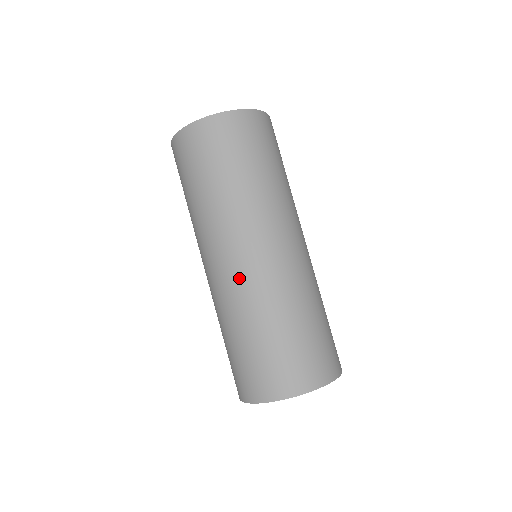
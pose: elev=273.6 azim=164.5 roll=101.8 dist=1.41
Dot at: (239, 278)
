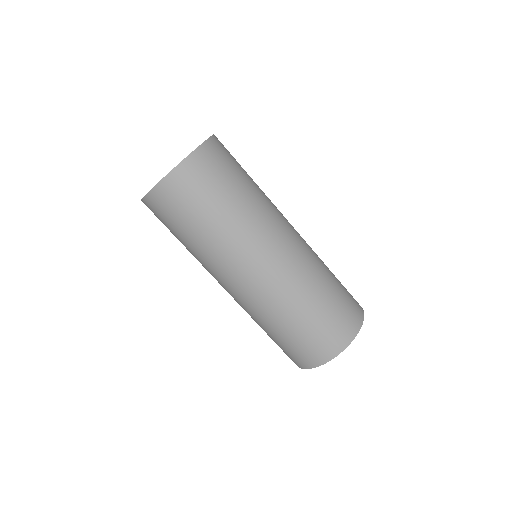
Dot at: (278, 276)
